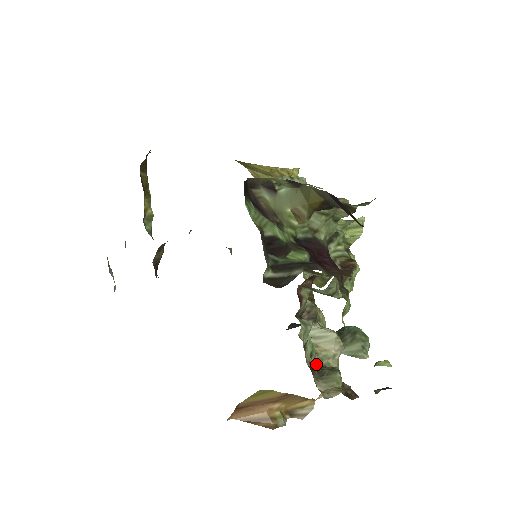
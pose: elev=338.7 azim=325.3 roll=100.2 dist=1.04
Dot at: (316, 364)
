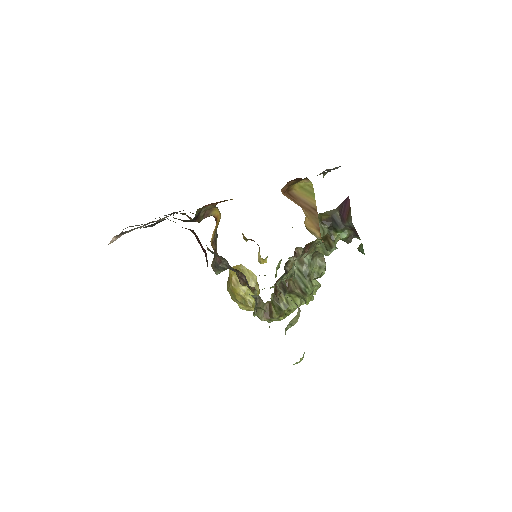
Dot at: occluded
